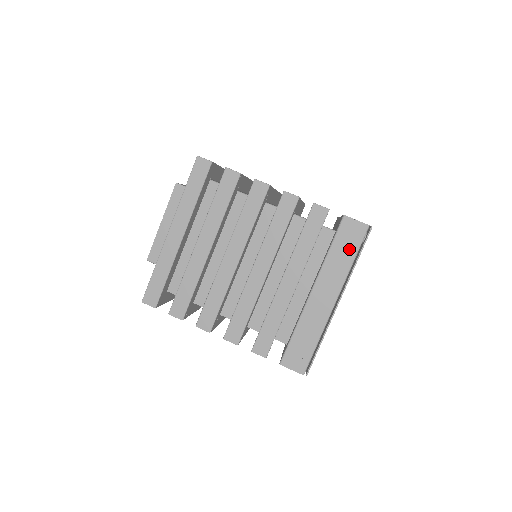
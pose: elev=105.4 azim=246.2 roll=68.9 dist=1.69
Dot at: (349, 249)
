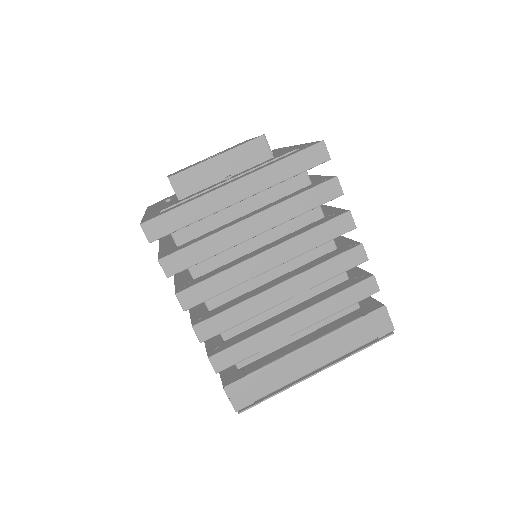
Dot at: occluded
